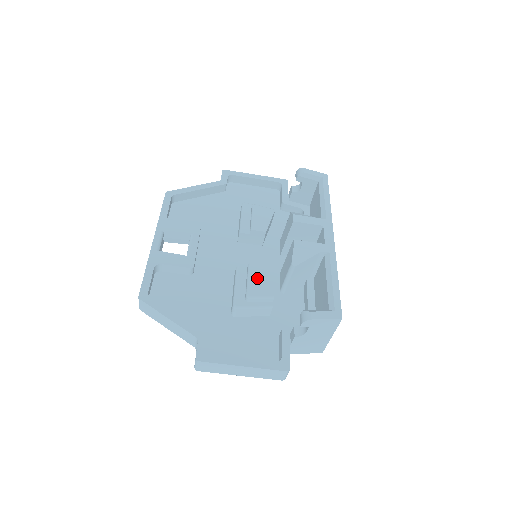
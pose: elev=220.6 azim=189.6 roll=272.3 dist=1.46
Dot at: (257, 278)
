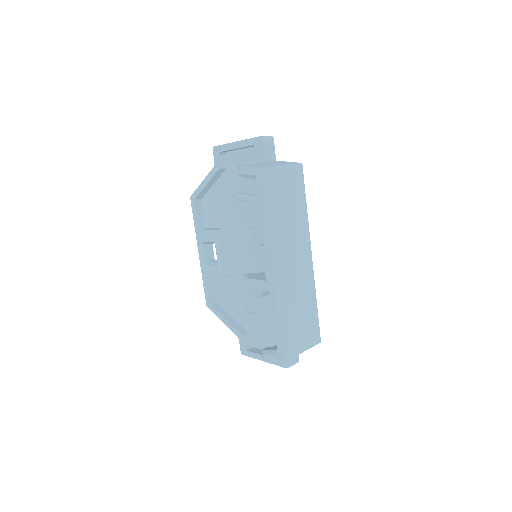
Dot at: occluded
